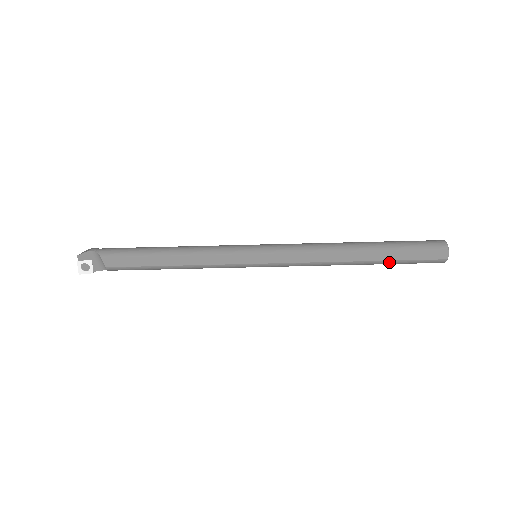
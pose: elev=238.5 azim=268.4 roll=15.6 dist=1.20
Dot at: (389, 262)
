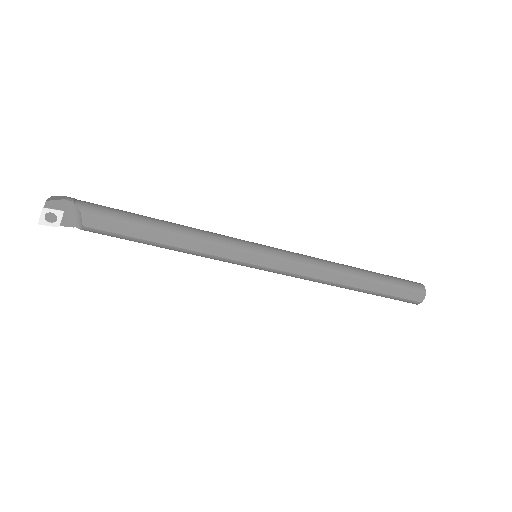
Dot at: (376, 293)
